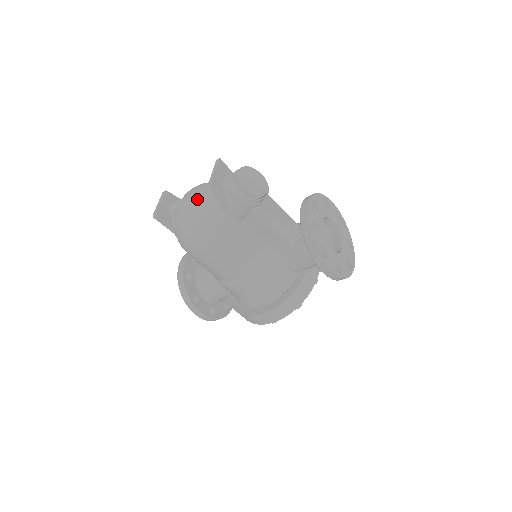
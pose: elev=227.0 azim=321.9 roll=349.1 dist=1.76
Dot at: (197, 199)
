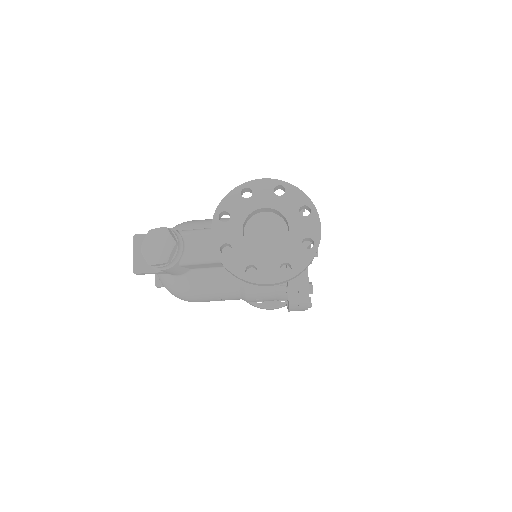
Dot at: occluded
